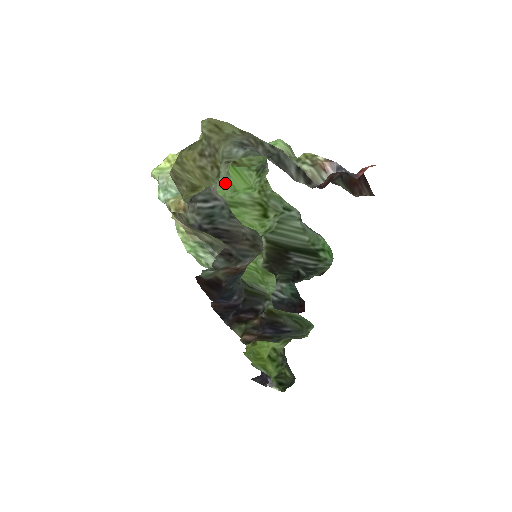
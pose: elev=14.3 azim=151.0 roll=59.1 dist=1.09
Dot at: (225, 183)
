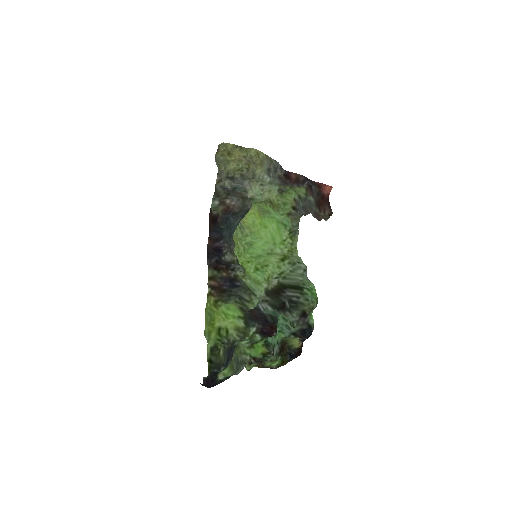
Dot at: (272, 240)
